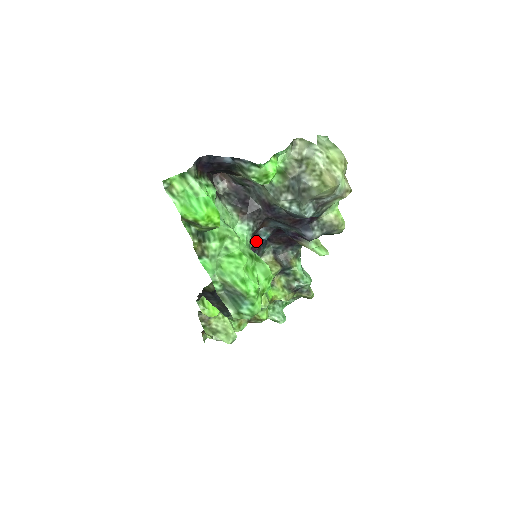
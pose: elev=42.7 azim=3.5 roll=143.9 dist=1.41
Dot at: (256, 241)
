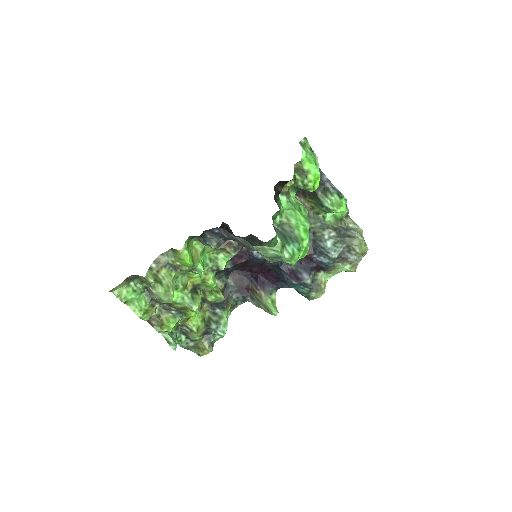
Dot at: (247, 255)
